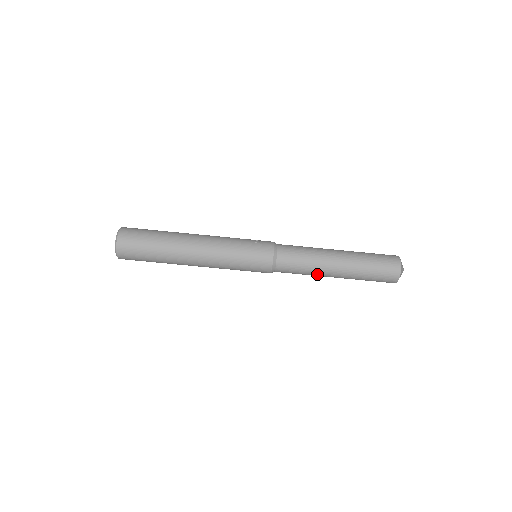
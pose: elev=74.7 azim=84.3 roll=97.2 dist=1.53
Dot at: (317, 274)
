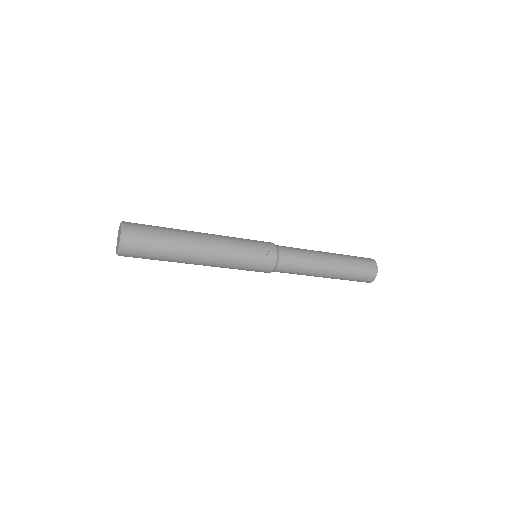
Dot at: occluded
